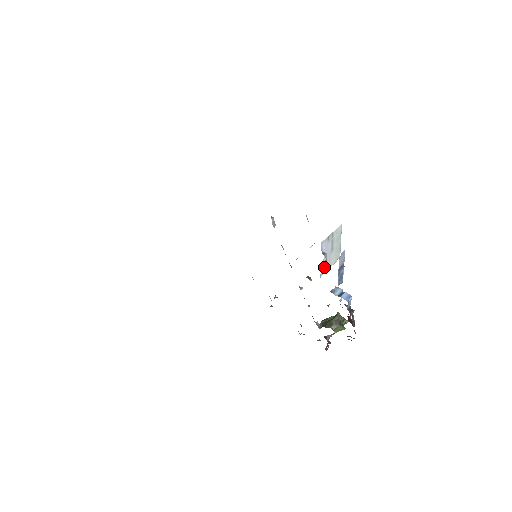
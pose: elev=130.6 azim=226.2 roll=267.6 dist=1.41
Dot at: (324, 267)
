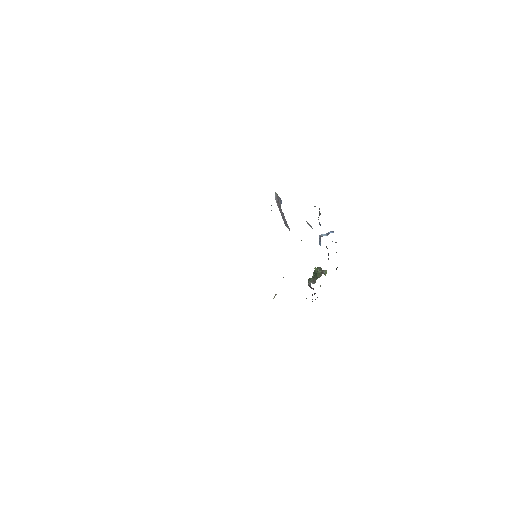
Dot at: occluded
